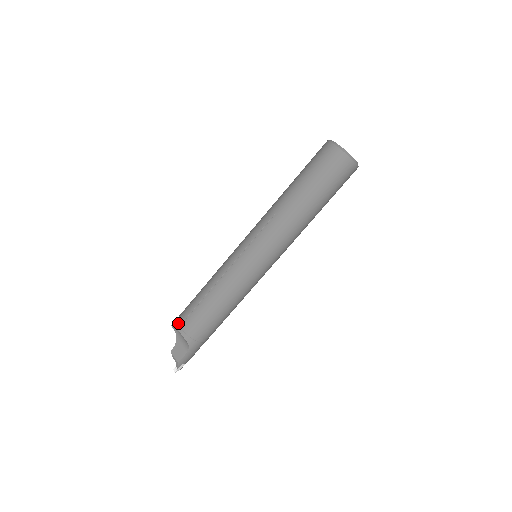
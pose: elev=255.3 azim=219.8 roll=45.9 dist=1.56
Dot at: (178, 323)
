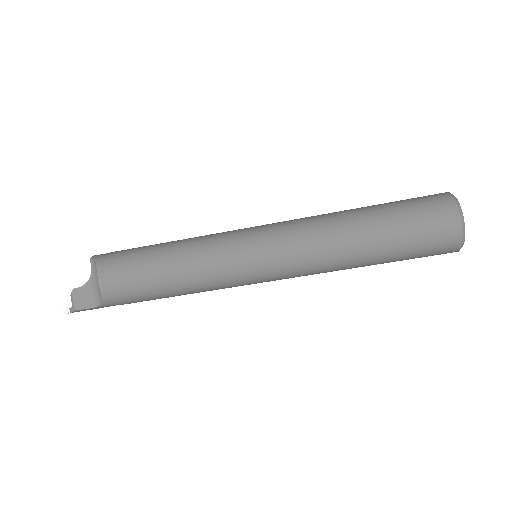
Dot at: (103, 271)
